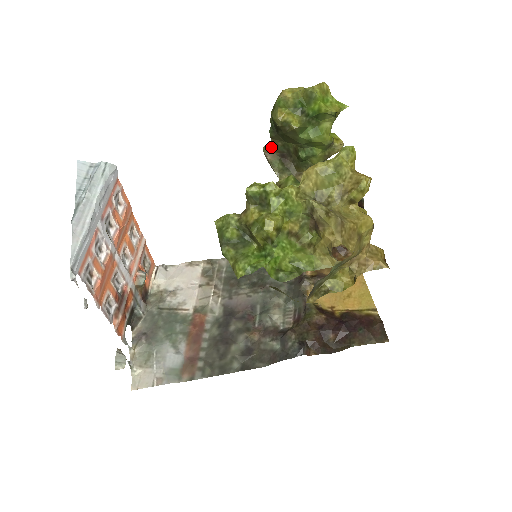
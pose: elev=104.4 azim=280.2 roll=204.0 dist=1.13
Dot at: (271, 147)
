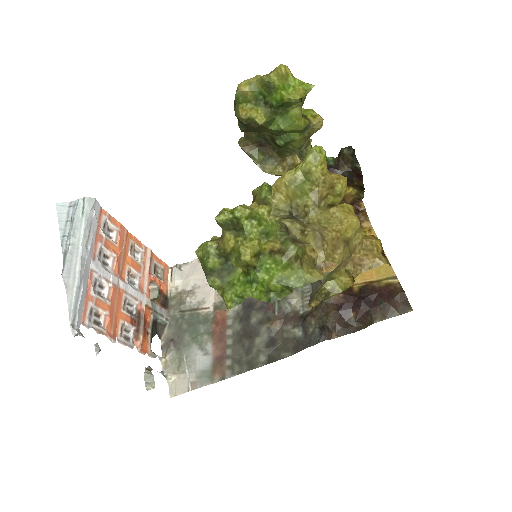
Dot at: (246, 140)
